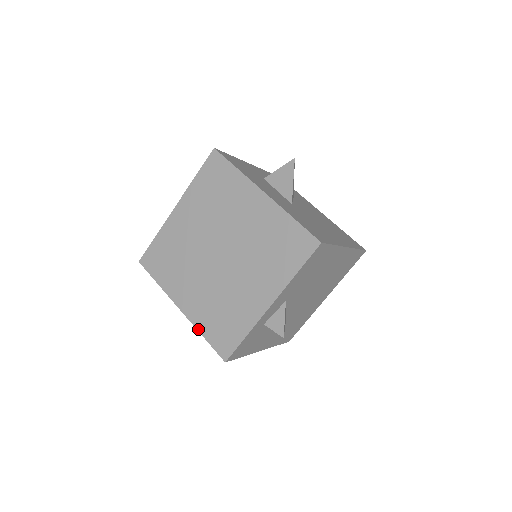
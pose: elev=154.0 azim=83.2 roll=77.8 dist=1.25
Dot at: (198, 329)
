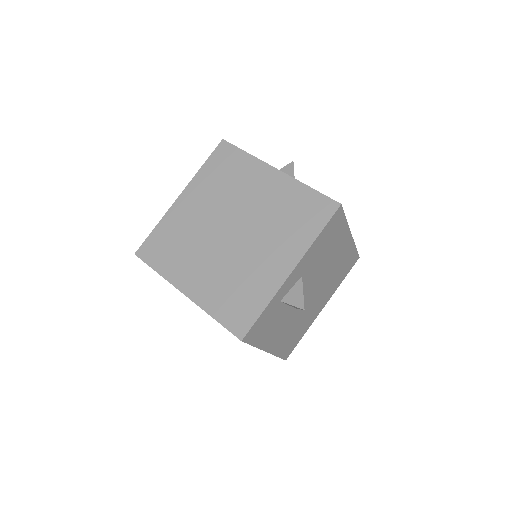
Dot at: (207, 311)
